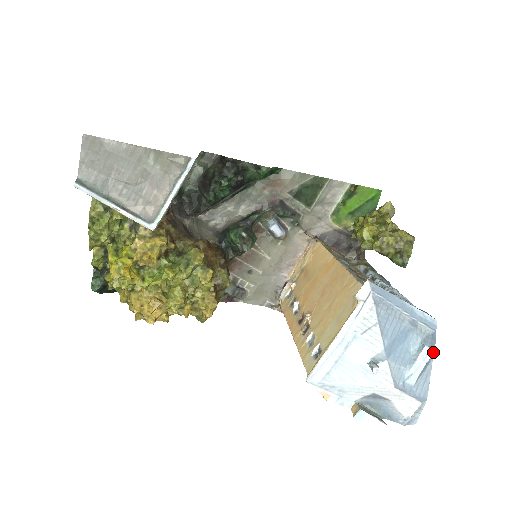
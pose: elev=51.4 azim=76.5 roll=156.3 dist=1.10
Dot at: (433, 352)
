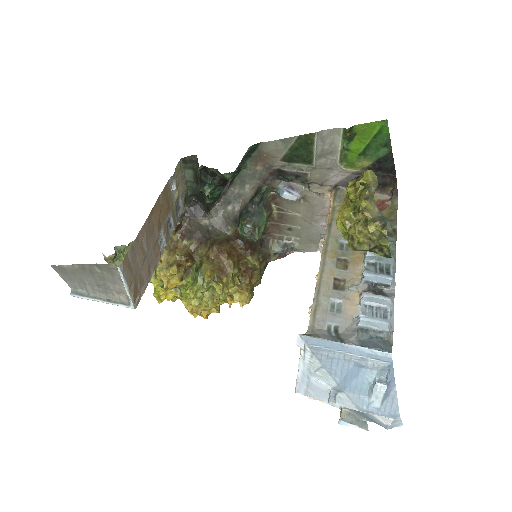
Dot at: (394, 381)
